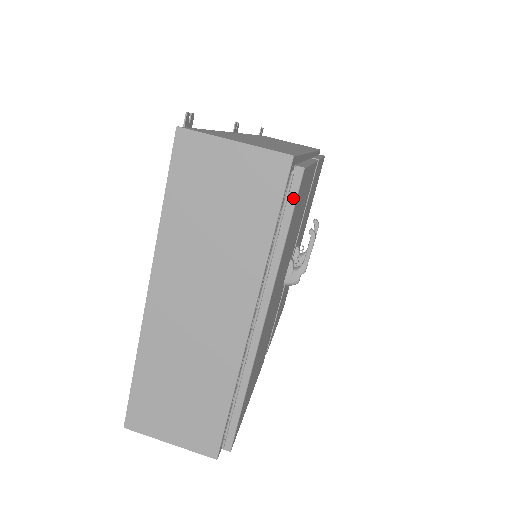
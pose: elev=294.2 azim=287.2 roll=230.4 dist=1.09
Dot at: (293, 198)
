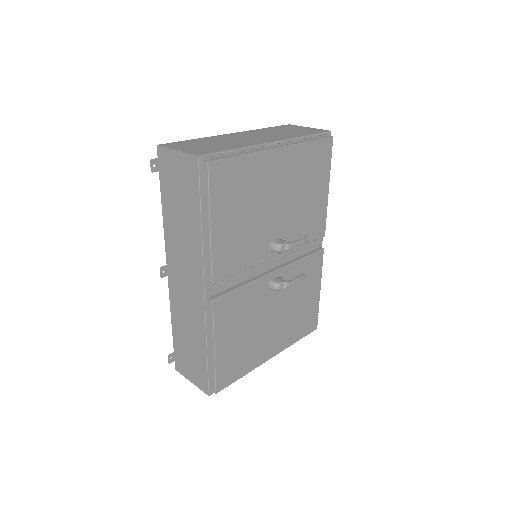
Dot at: (323, 138)
